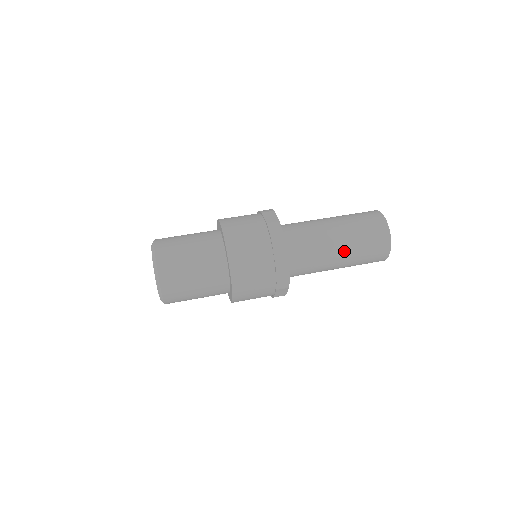
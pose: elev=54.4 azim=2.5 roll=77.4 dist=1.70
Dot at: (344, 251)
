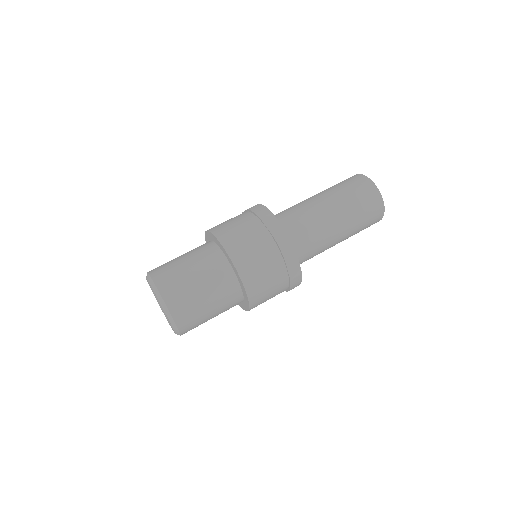
Dot at: (344, 234)
